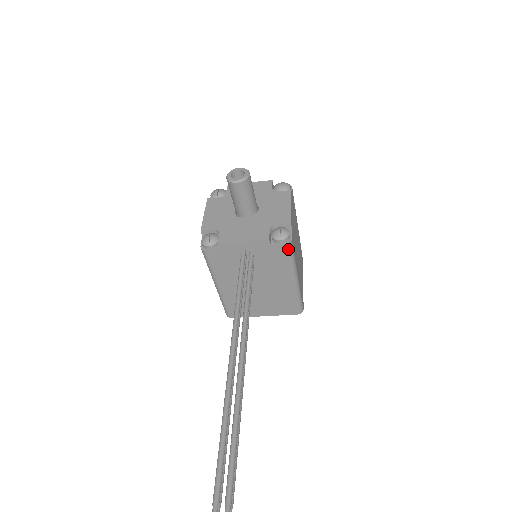
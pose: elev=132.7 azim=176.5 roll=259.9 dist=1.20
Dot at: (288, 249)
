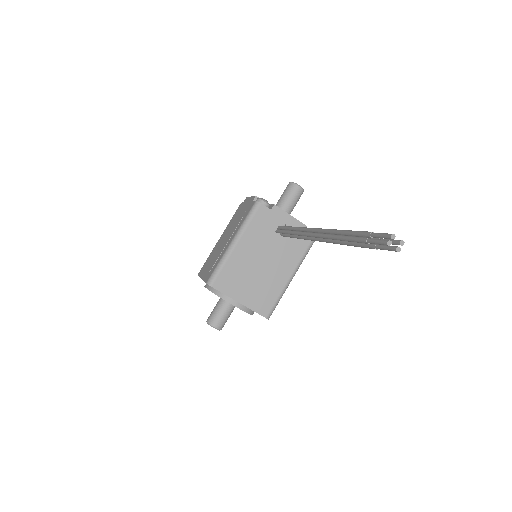
Dot at: (311, 244)
